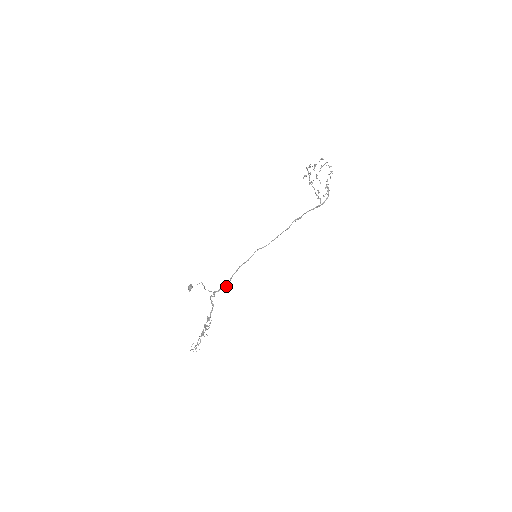
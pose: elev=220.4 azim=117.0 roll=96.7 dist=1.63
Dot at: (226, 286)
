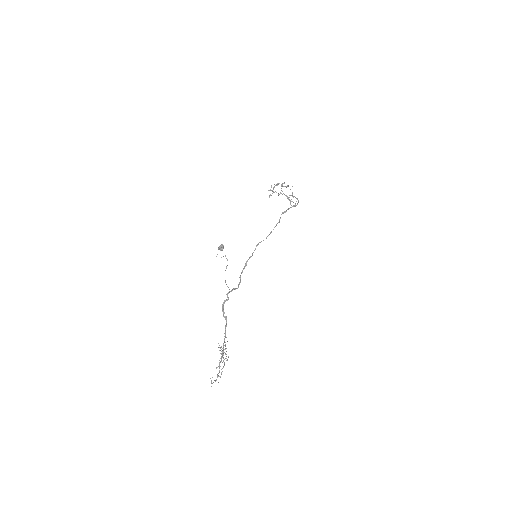
Dot at: (238, 285)
